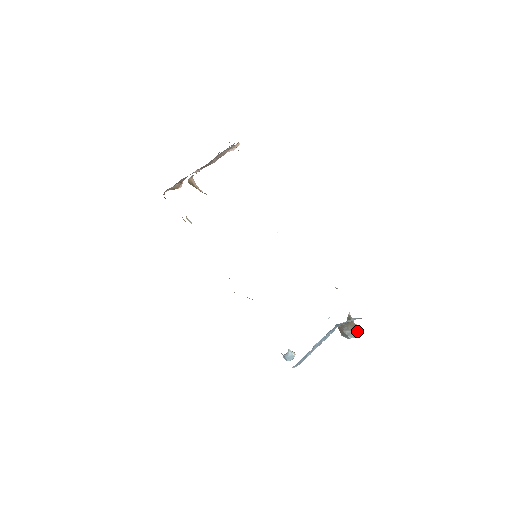
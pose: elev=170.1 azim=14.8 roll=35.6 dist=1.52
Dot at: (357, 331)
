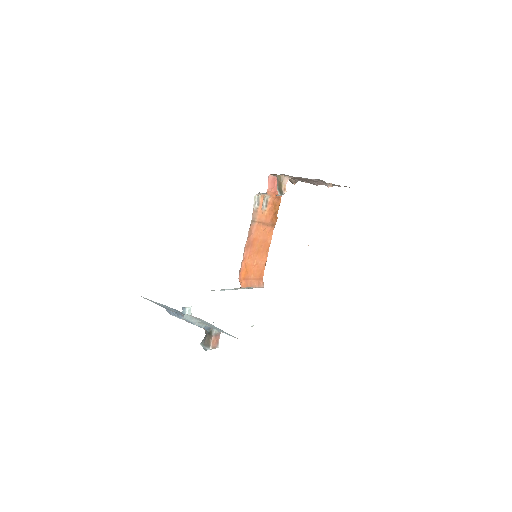
Dot at: (207, 347)
